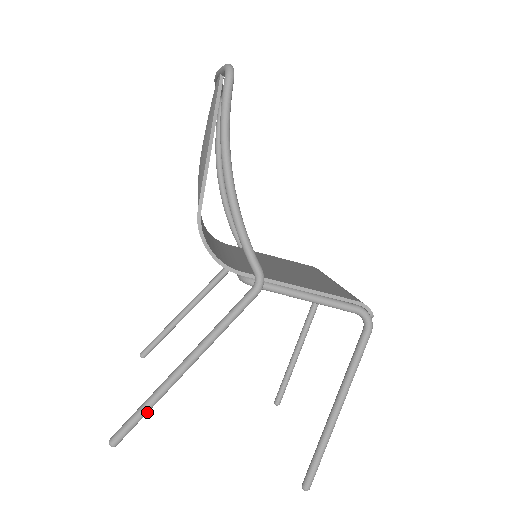
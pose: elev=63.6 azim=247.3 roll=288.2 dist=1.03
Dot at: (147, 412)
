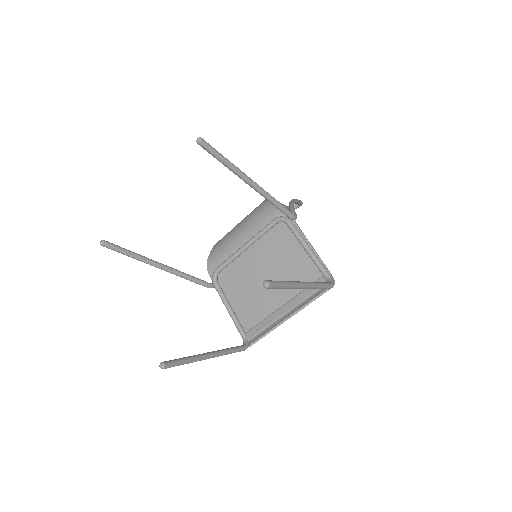
Dot at: (225, 160)
